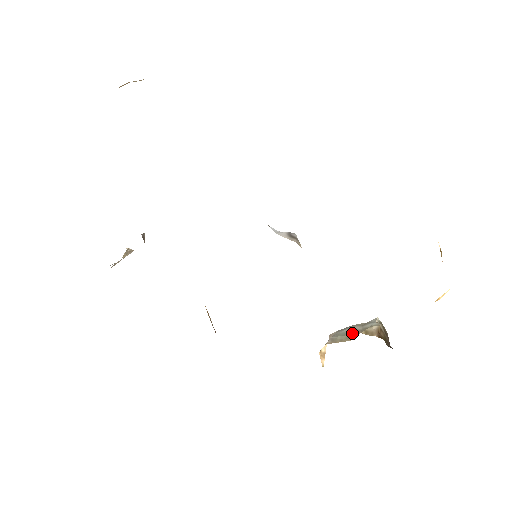
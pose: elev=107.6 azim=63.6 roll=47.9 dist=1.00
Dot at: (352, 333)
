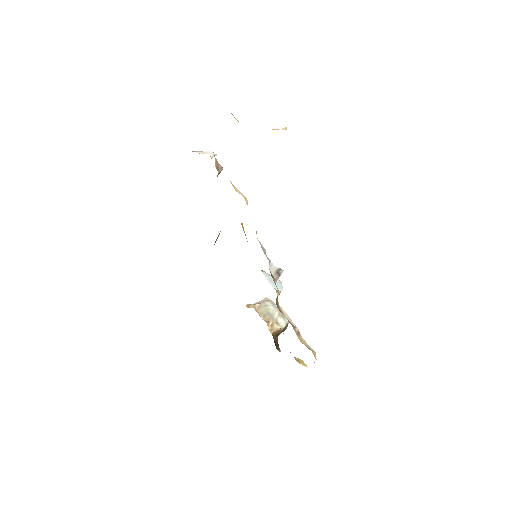
Dot at: (269, 316)
